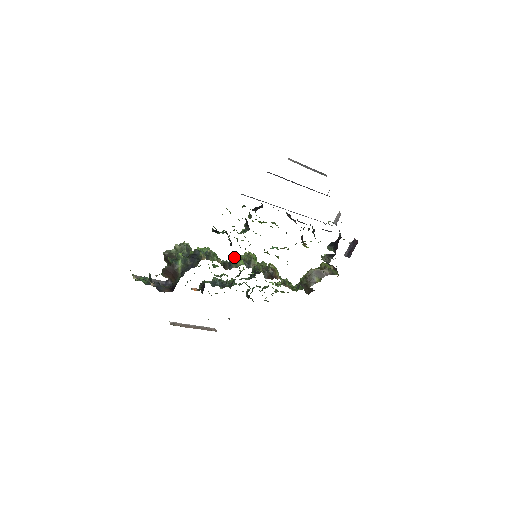
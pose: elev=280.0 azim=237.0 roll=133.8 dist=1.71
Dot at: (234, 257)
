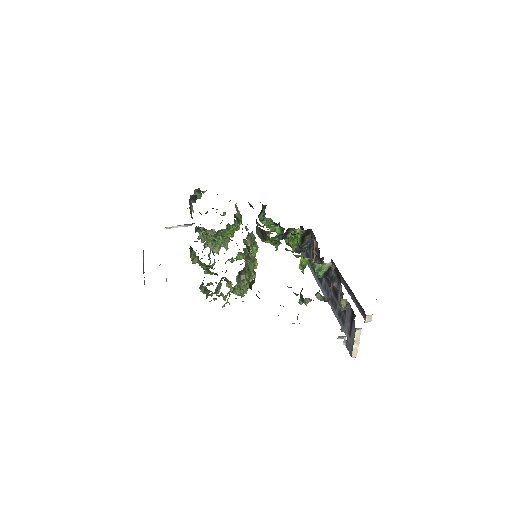
Dot at: occluded
